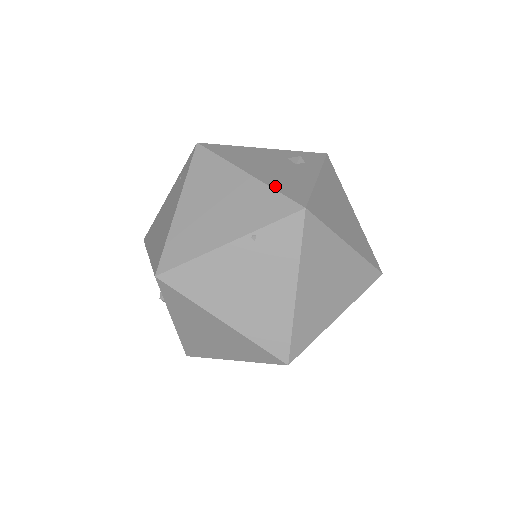
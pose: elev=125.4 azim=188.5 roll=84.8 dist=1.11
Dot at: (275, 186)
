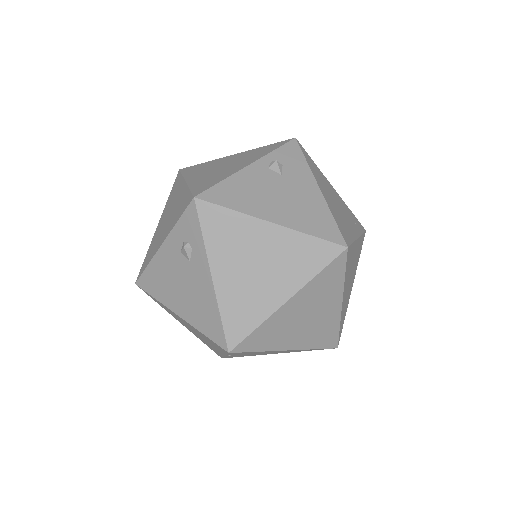
Dot at: (200, 327)
